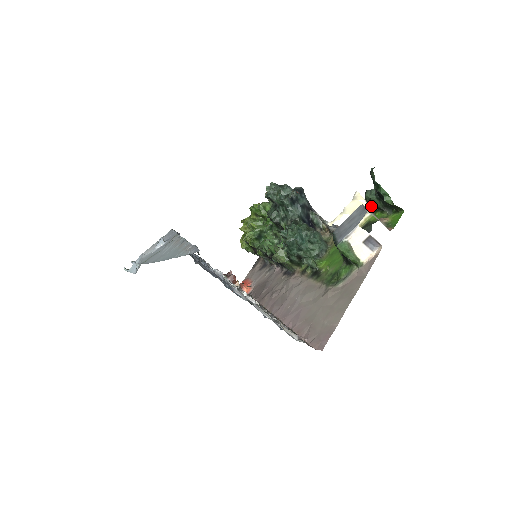
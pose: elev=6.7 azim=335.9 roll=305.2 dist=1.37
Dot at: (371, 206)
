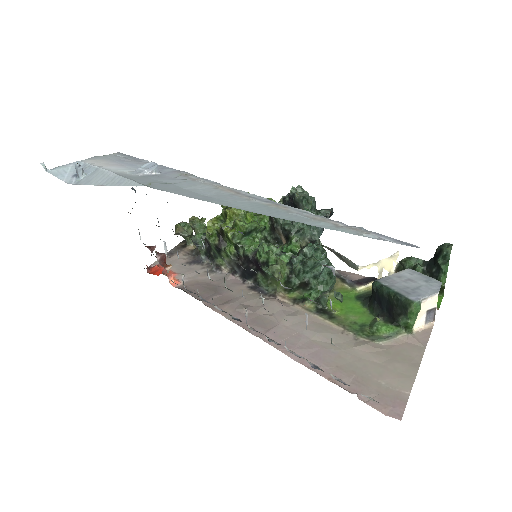
Dot at: occluded
